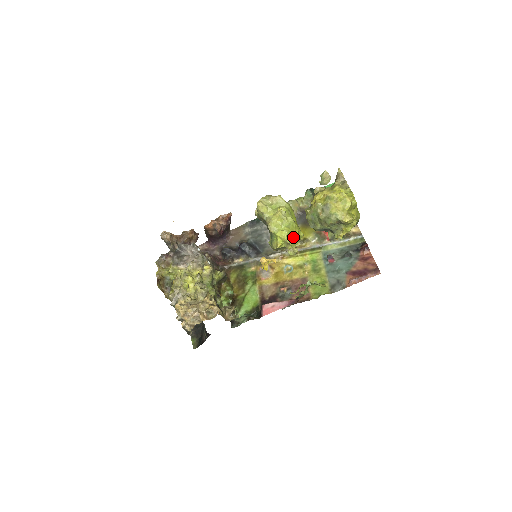
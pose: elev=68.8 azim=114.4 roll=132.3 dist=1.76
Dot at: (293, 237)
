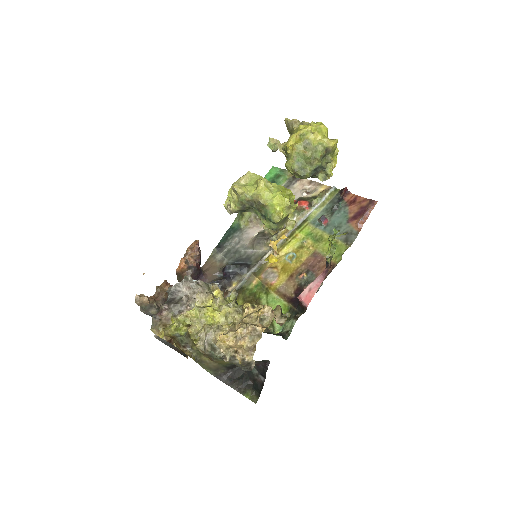
Dot at: (289, 199)
